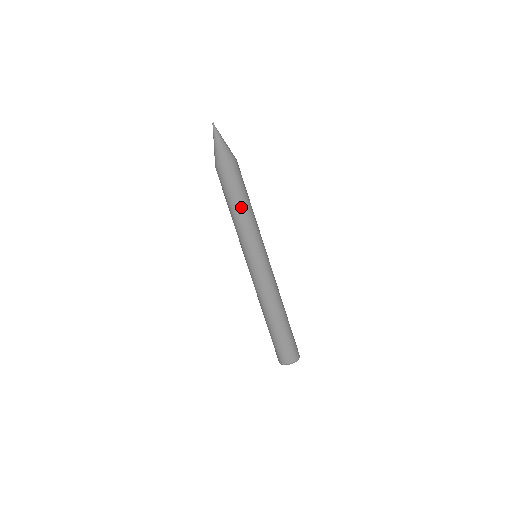
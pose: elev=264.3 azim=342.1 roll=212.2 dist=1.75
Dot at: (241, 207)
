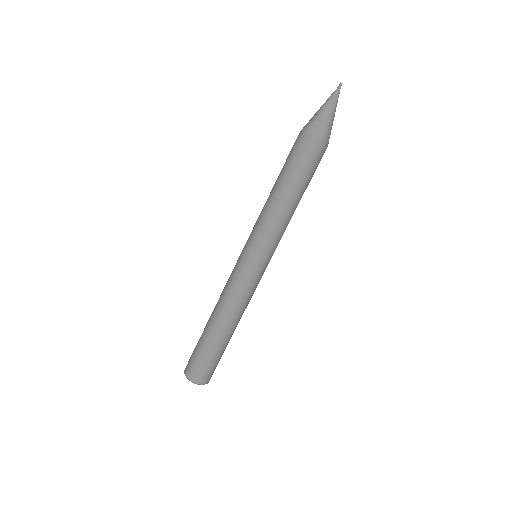
Dot at: (275, 192)
